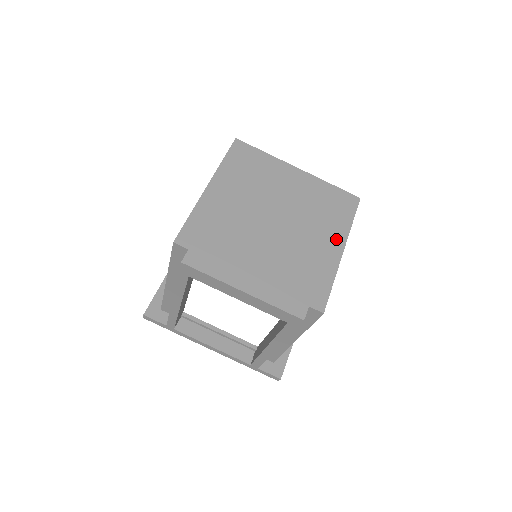
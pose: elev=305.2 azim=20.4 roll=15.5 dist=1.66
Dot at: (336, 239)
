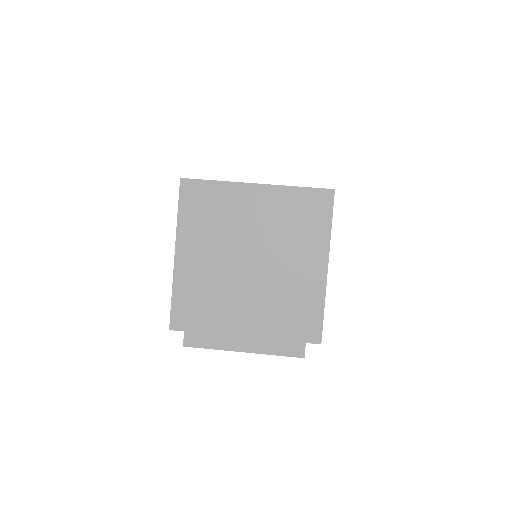
Dot at: (317, 257)
